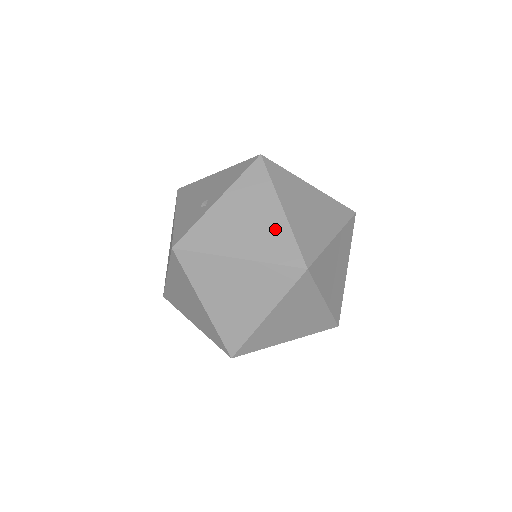
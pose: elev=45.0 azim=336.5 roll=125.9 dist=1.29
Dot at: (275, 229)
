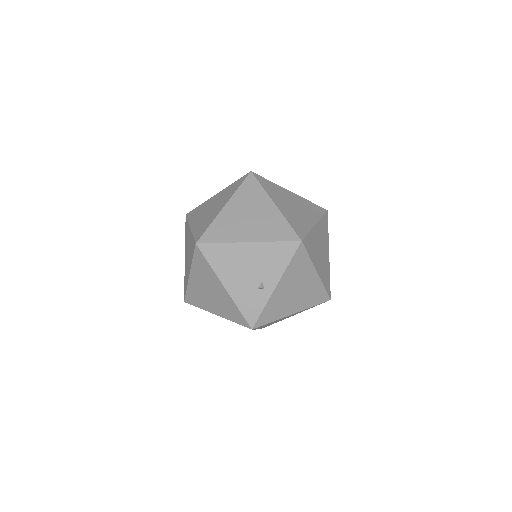
Dot at: (313, 287)
